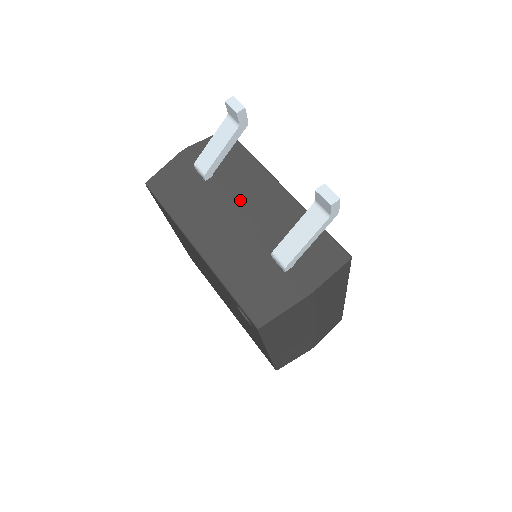
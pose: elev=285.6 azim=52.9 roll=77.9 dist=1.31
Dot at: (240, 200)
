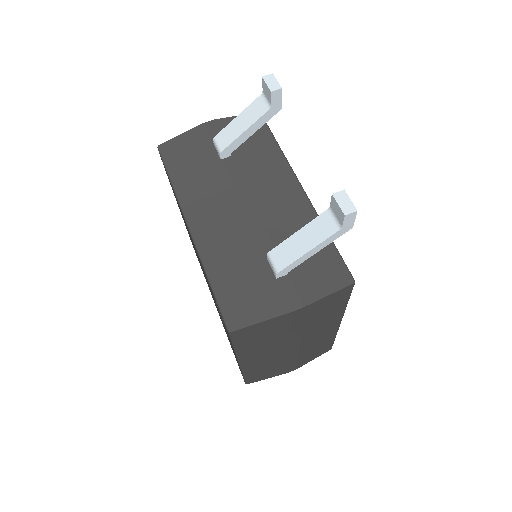
Dot at: (251, 188)
